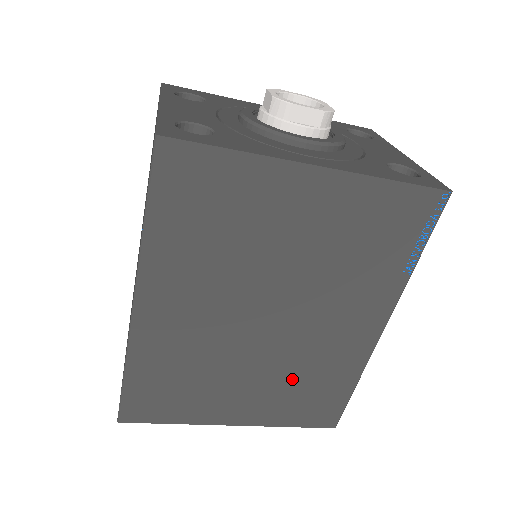
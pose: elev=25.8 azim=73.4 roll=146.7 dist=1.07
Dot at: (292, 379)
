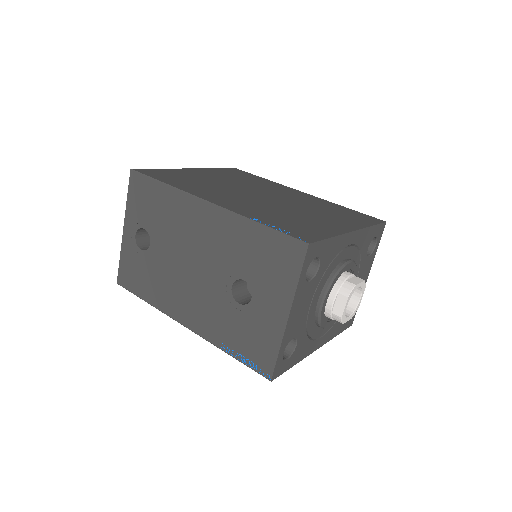
Dot at: occluded
